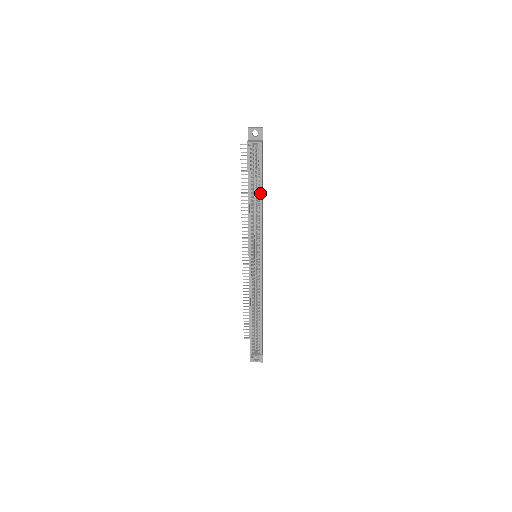
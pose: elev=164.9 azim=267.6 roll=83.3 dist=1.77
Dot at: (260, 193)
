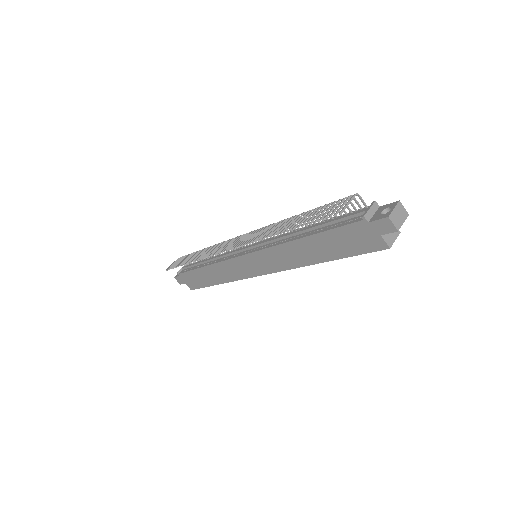
Dot at: occluded
